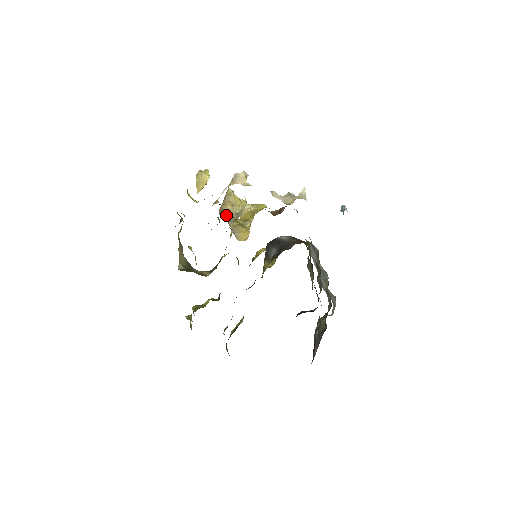
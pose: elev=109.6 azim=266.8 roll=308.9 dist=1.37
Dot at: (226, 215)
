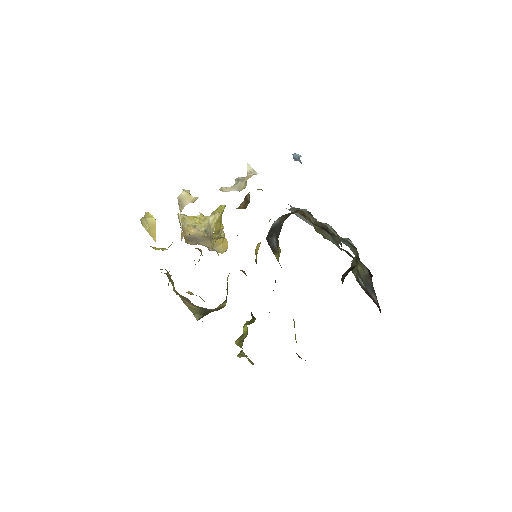
Dot at: (195, 240)
